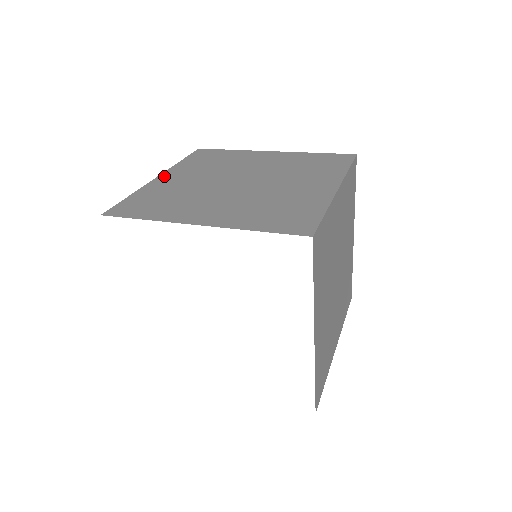
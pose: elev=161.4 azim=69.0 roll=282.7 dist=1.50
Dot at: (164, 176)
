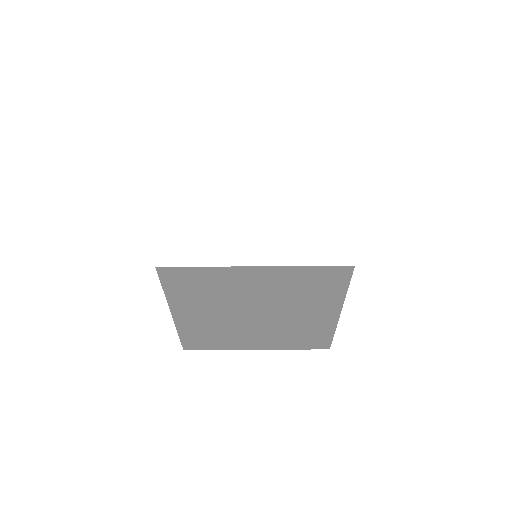
Dot at: occluded
